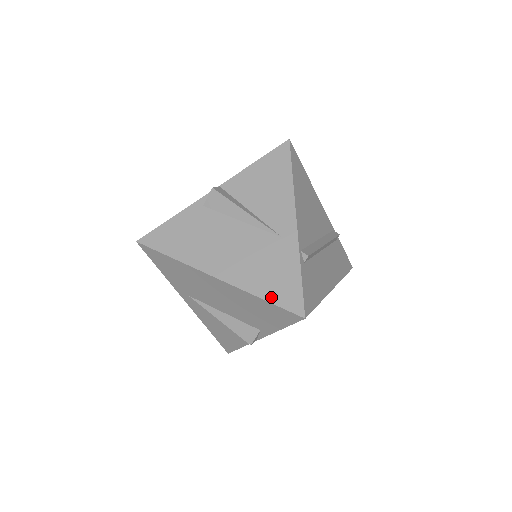
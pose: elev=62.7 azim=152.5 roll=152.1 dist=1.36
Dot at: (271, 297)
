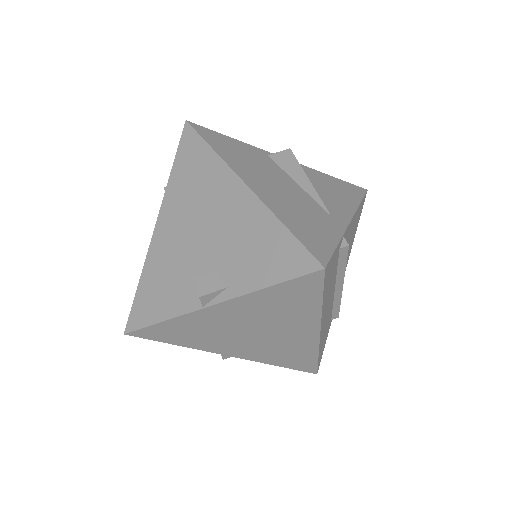
Dot at: (296, 232)
